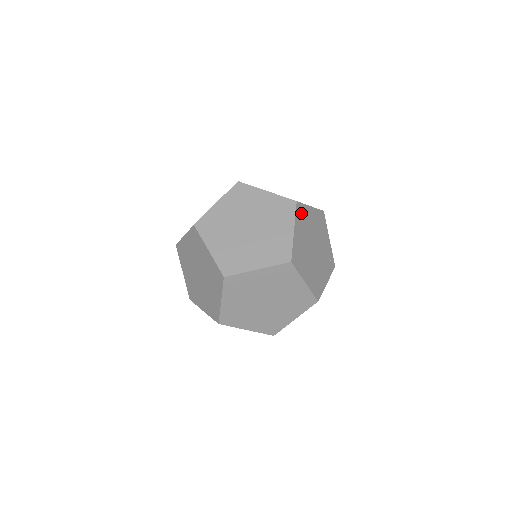
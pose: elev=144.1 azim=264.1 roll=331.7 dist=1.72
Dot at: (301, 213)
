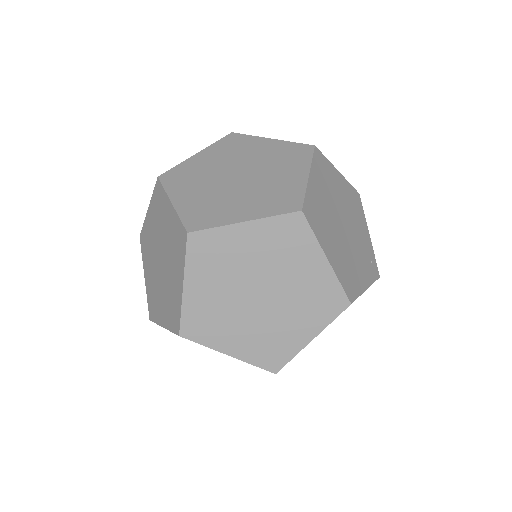
Dot at: (322, 165)
